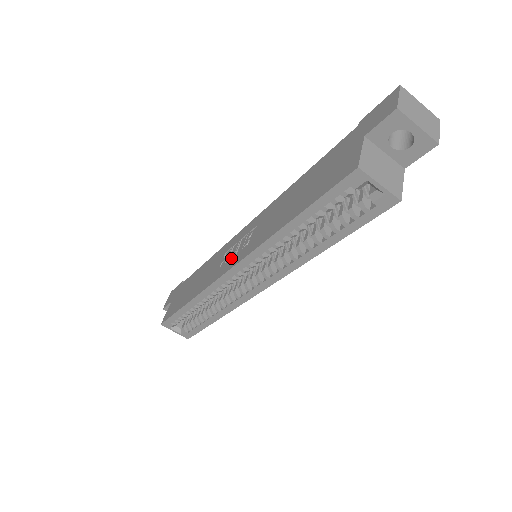
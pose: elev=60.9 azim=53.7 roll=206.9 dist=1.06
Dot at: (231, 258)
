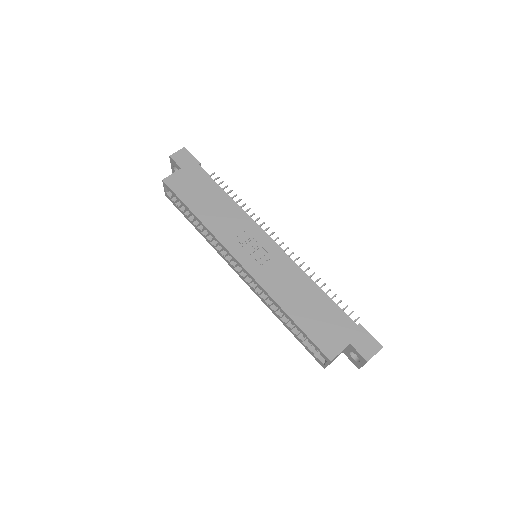
Dot at: (246, 252)
